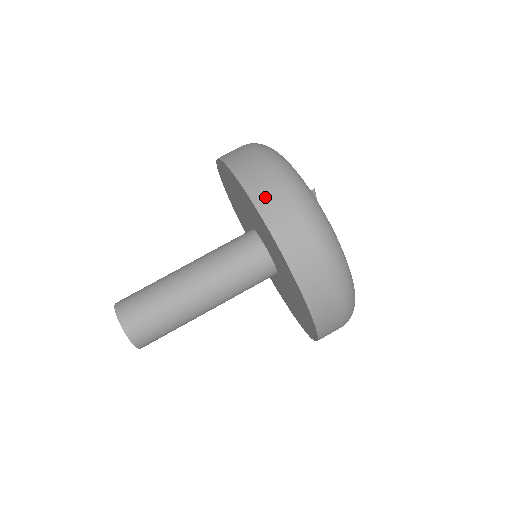
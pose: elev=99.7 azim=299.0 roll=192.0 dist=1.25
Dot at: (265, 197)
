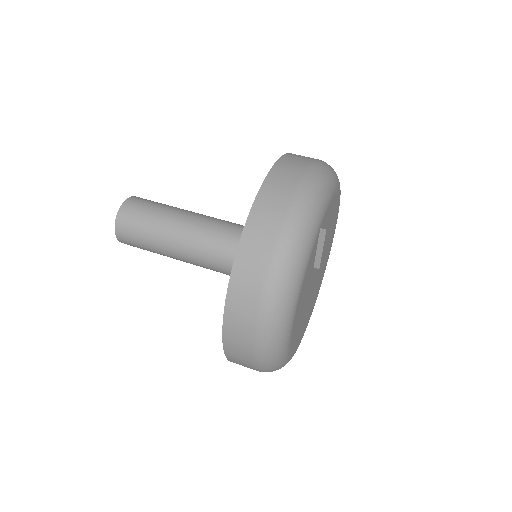
Dot at: (272, 194)
